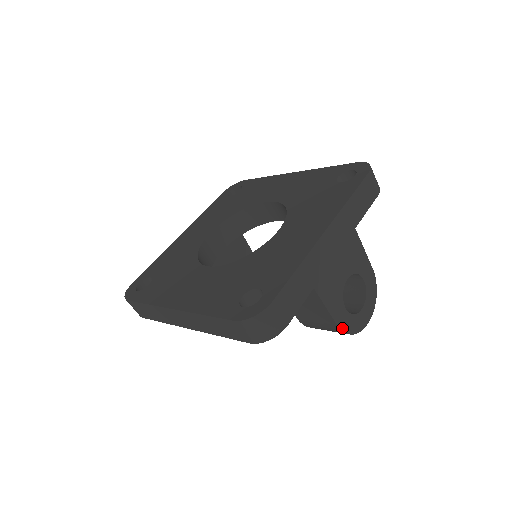
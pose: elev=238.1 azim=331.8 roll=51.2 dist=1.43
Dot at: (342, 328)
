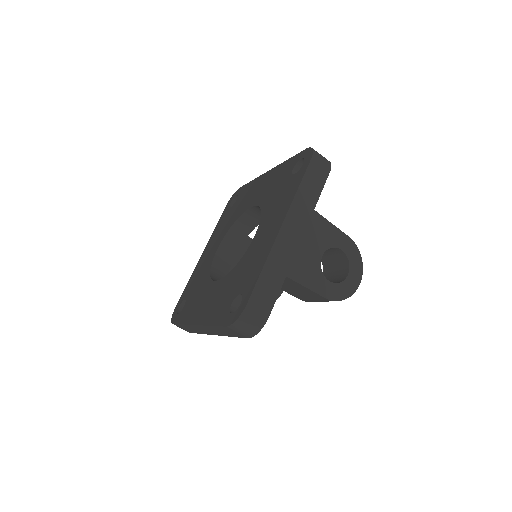
Dot at: (331, 298)
